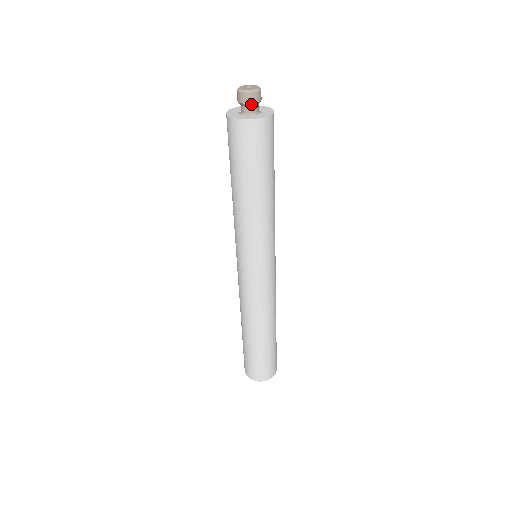
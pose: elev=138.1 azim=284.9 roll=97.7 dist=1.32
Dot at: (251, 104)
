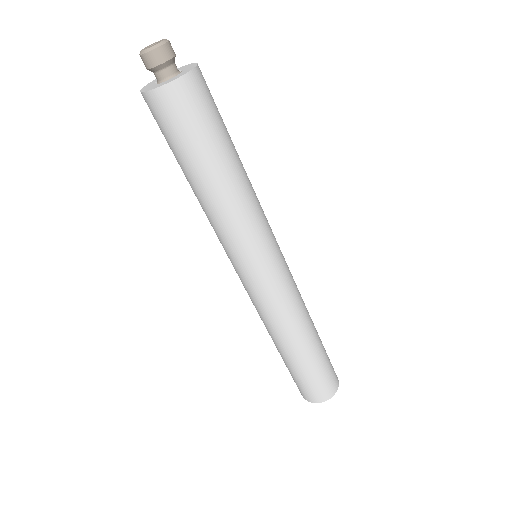
Dot at: (172, 59)
